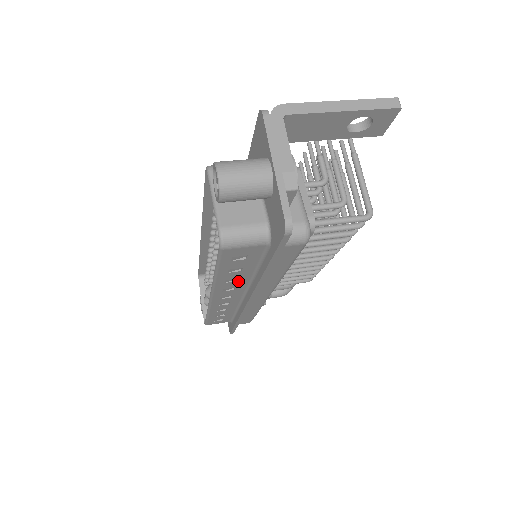
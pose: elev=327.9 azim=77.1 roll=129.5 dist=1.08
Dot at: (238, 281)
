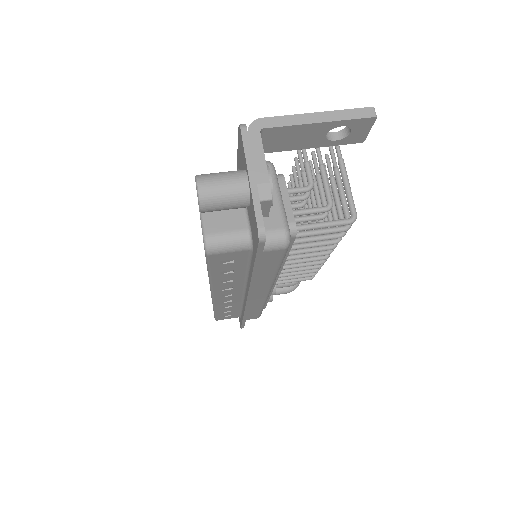
Dot at: (234, 281)
